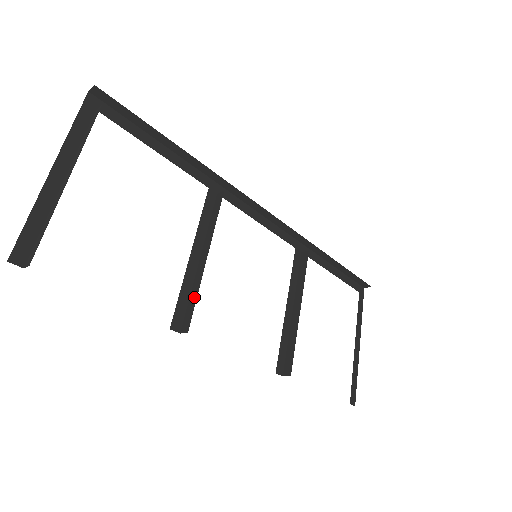
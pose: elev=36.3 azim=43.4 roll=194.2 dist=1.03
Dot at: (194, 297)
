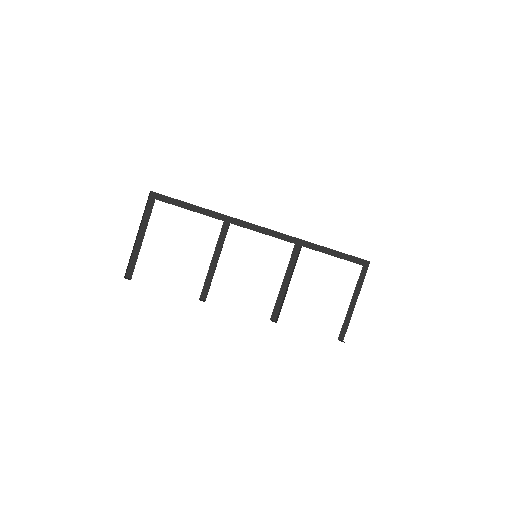
Dot at: occluded
